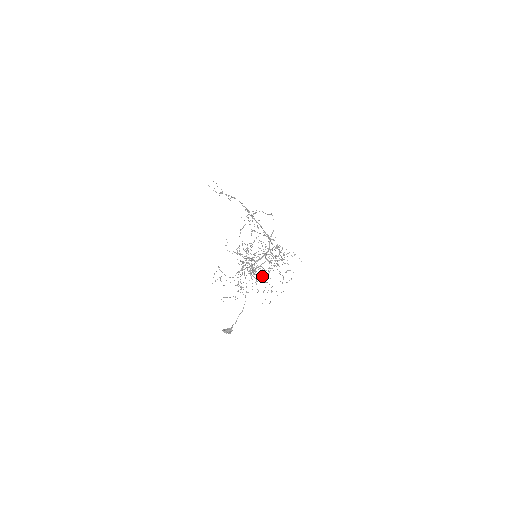
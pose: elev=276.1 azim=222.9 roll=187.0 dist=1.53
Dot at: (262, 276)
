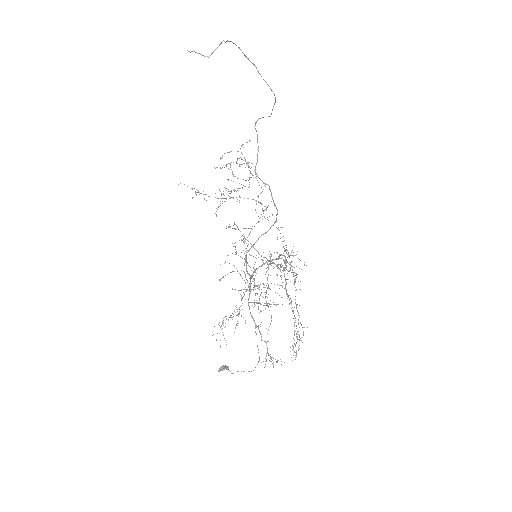
Dot at: occluded
